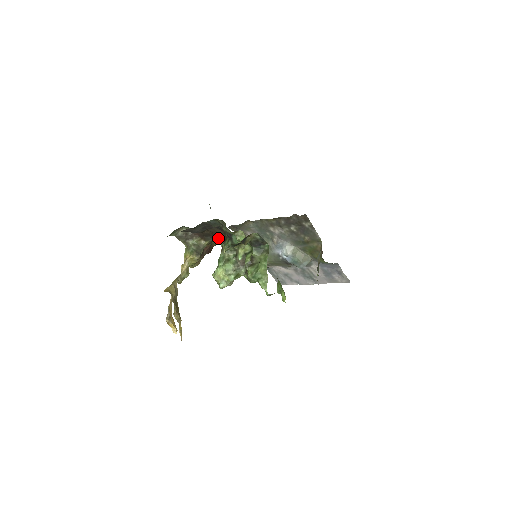
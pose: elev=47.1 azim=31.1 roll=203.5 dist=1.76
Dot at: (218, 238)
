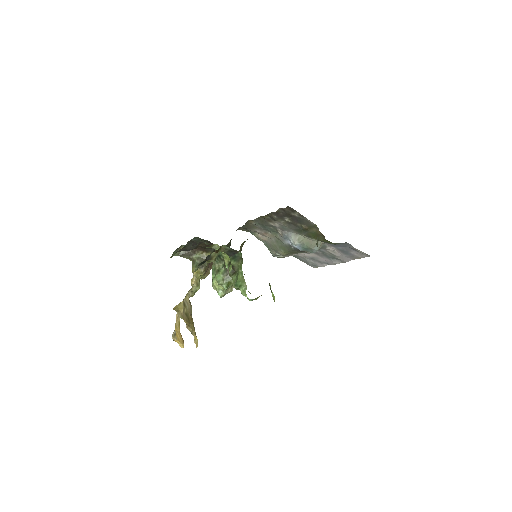
Dot at: occluded
